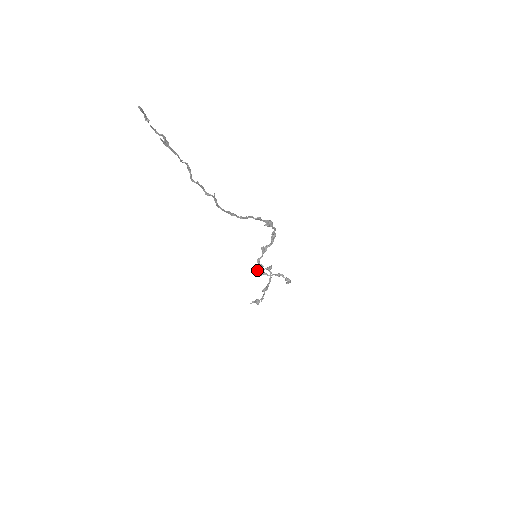
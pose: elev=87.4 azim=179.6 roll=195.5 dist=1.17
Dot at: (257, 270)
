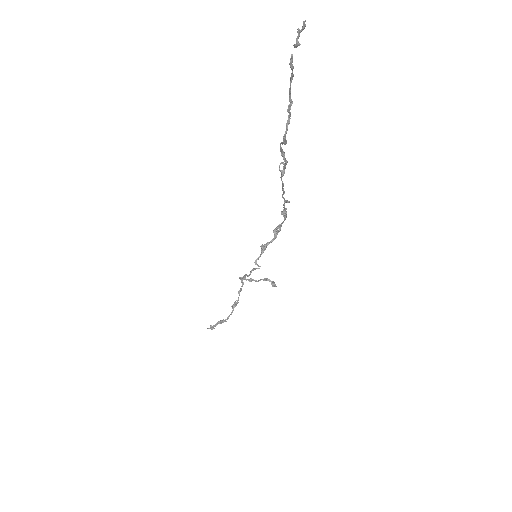
Dot at: (248, 275)
